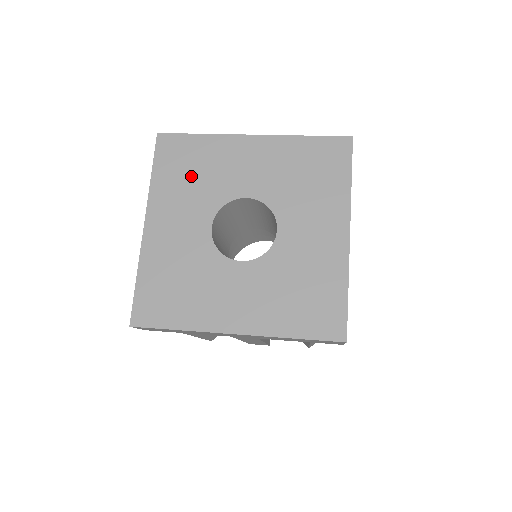
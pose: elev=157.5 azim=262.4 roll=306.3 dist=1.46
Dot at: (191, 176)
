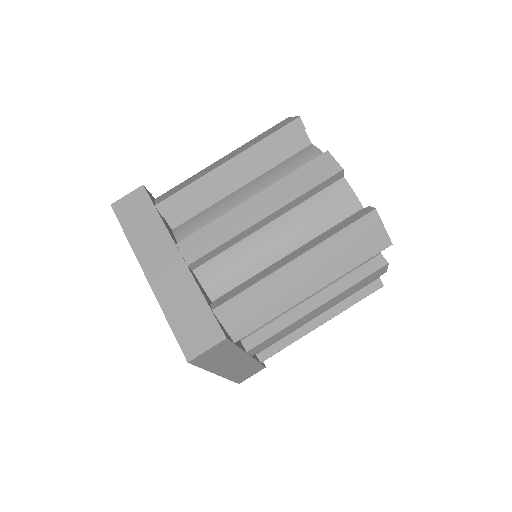
Dot at: occluded
